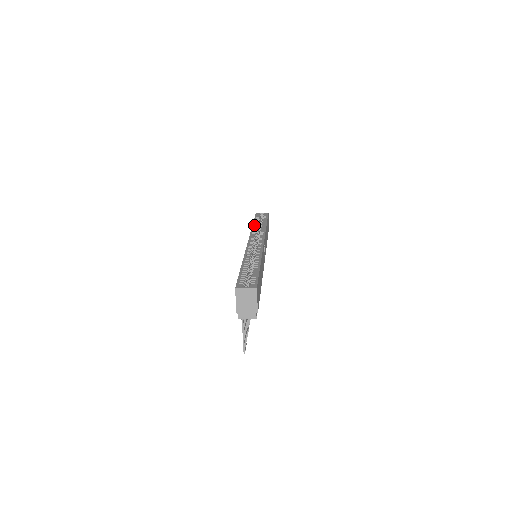
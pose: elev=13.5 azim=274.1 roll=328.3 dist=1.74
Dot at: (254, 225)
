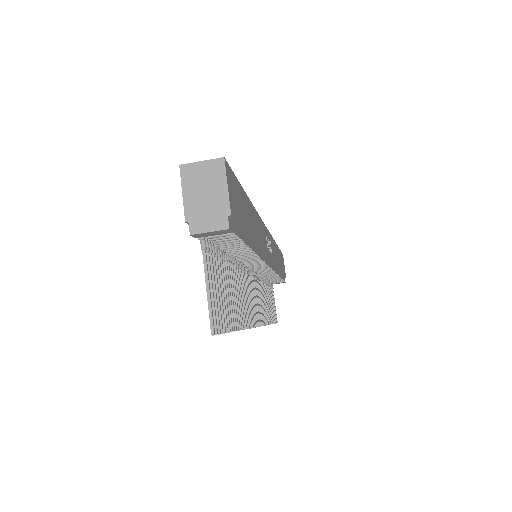
Dot at: occluded
